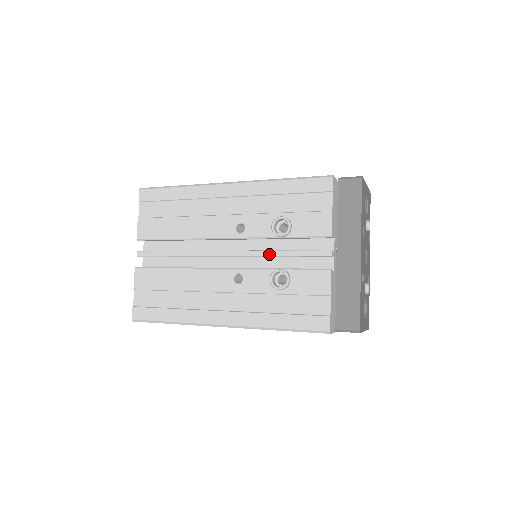
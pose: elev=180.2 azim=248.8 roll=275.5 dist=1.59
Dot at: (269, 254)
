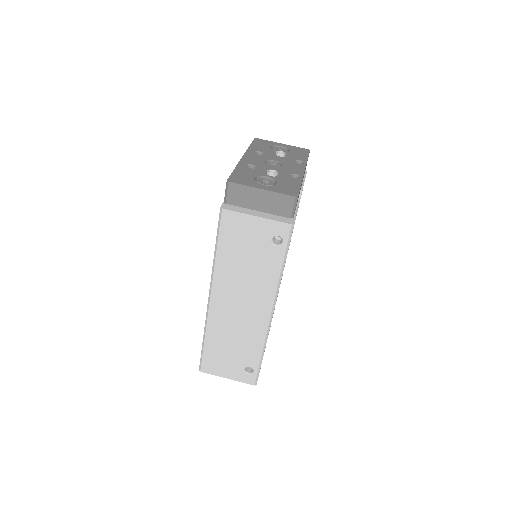
Dot at: occluded
